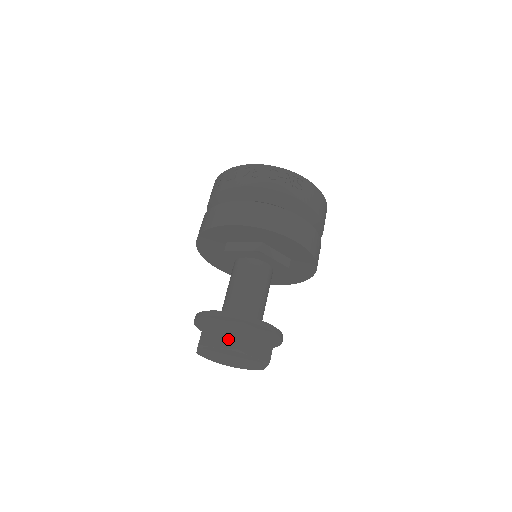
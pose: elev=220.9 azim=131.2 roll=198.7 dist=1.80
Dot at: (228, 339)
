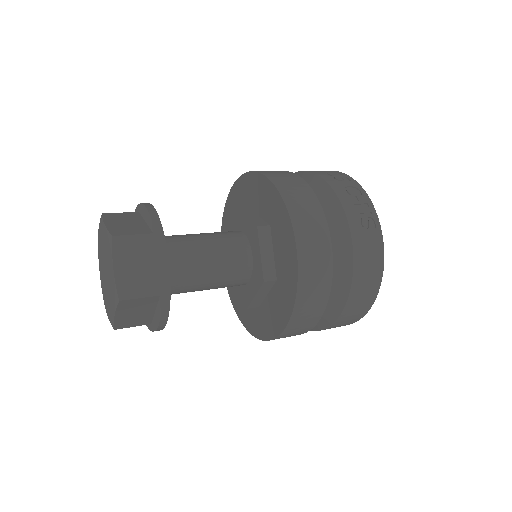
Dot at: (122, 228)
